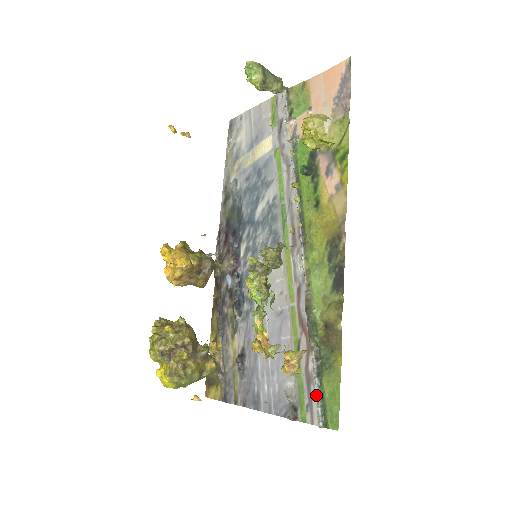
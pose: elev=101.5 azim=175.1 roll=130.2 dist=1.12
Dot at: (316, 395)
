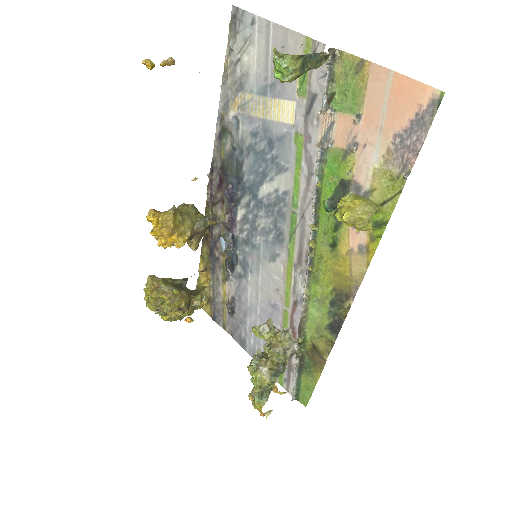
Dot at: (294, 380)
